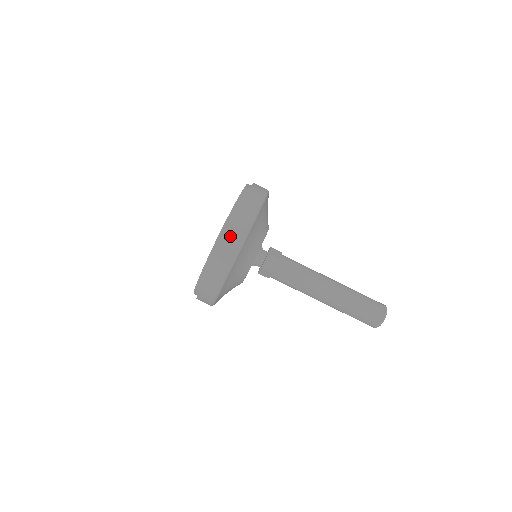
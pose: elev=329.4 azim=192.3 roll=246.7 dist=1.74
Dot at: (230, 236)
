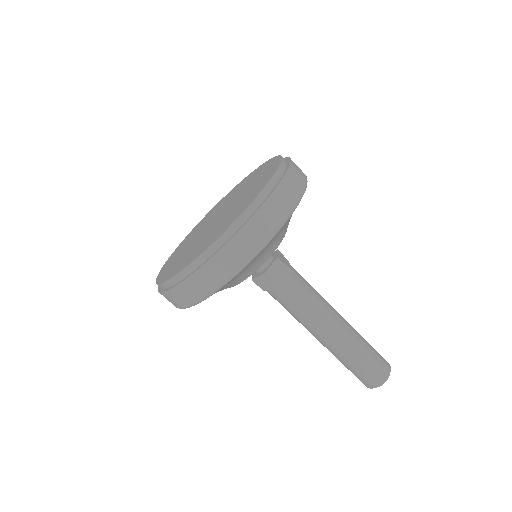
Dot at: (189, 285)
